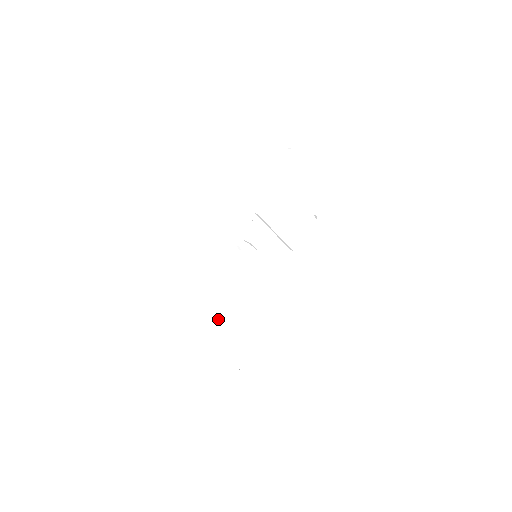
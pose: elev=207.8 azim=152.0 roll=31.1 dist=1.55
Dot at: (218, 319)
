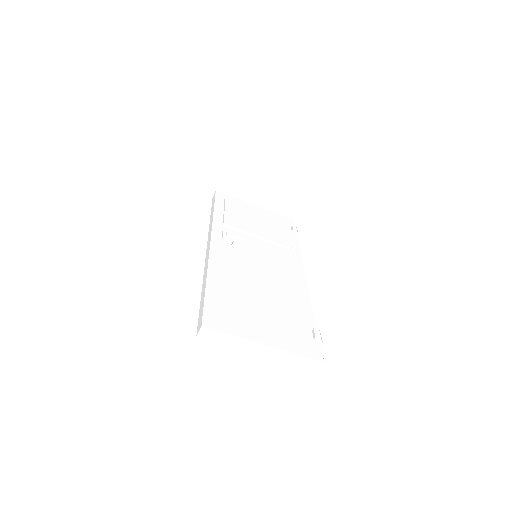
Dot at: (247, 288)
